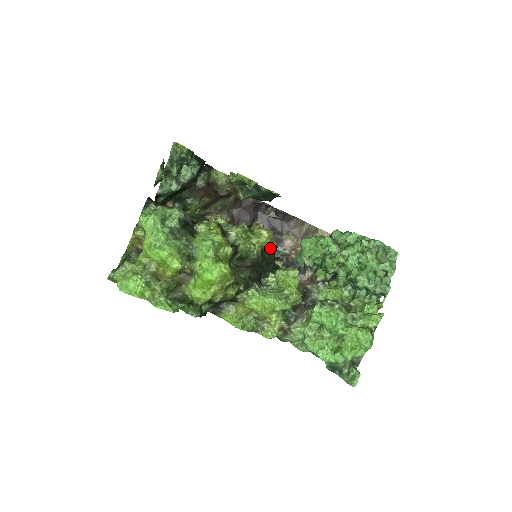
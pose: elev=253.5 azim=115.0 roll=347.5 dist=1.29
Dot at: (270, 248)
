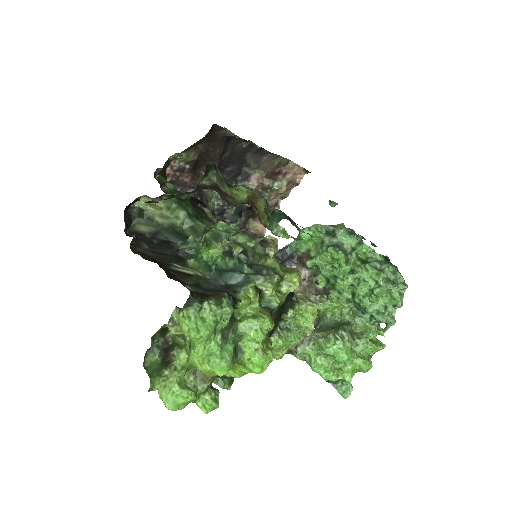
Dot at: occluded
